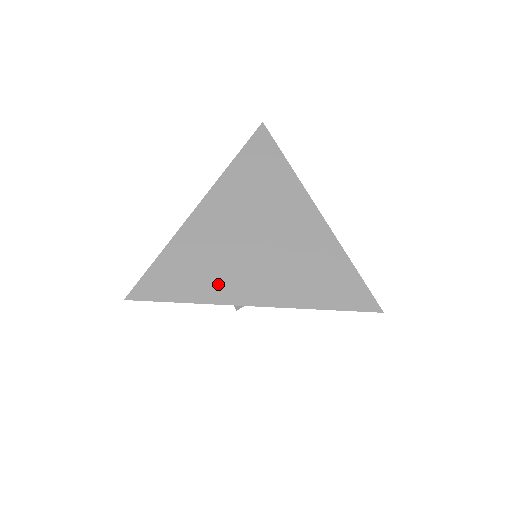
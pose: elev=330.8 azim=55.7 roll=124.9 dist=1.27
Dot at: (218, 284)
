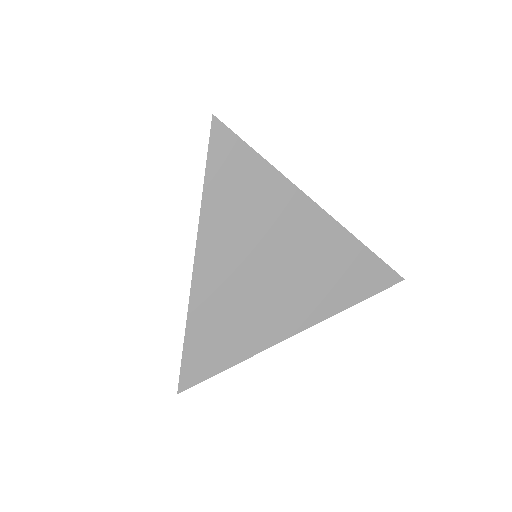
Dot at: (256, 333)
